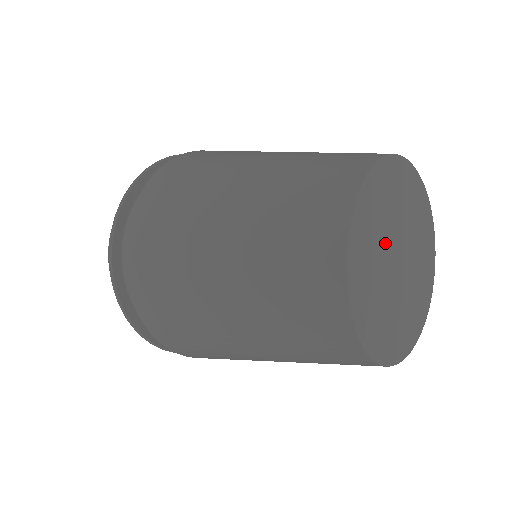
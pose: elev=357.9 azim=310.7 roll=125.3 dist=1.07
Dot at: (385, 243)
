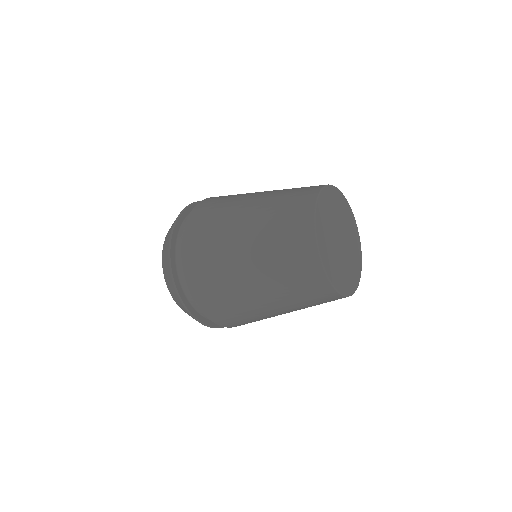
Dot at: (332, 236)
